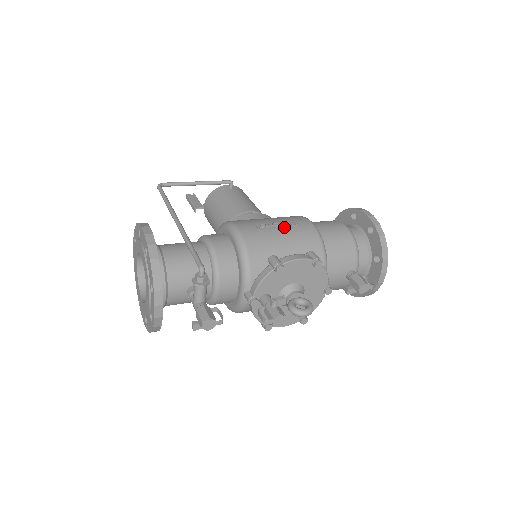
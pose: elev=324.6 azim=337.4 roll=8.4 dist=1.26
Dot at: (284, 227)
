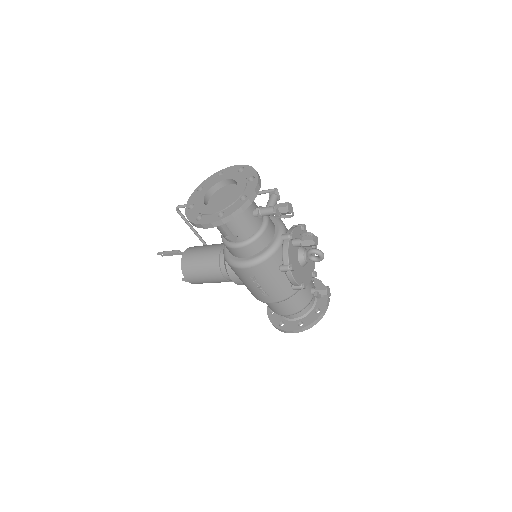
Dot at: occluded
